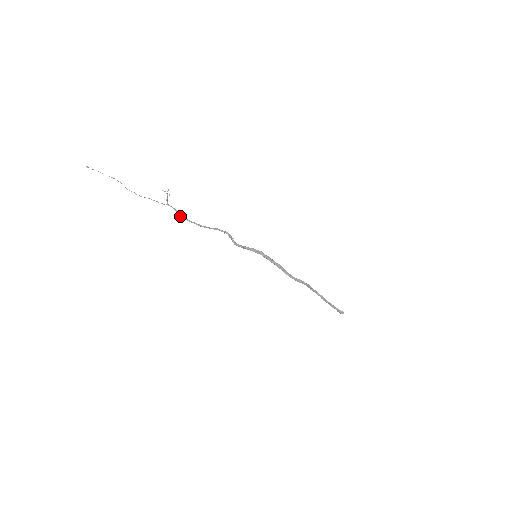
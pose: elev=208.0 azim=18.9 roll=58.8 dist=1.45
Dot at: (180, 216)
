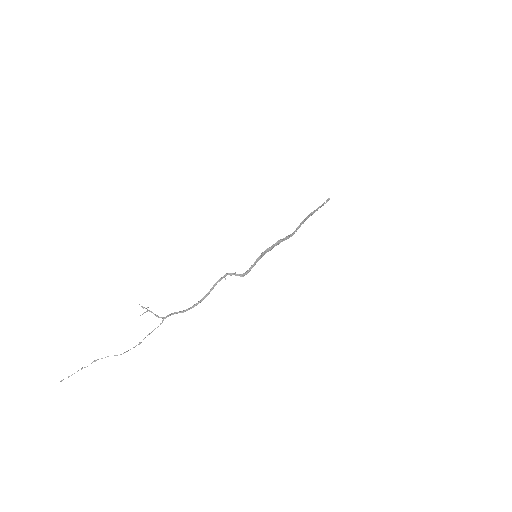
Dot at: occluded
